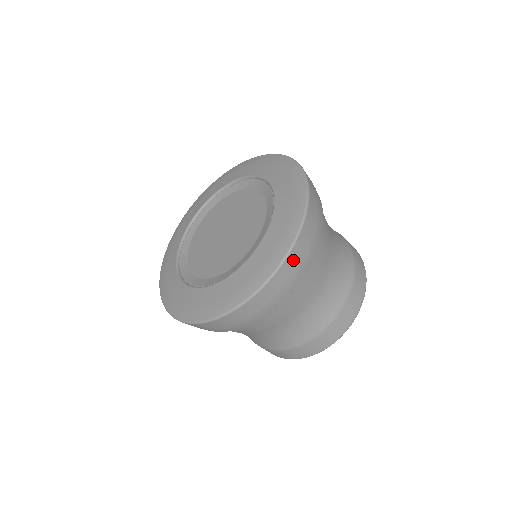
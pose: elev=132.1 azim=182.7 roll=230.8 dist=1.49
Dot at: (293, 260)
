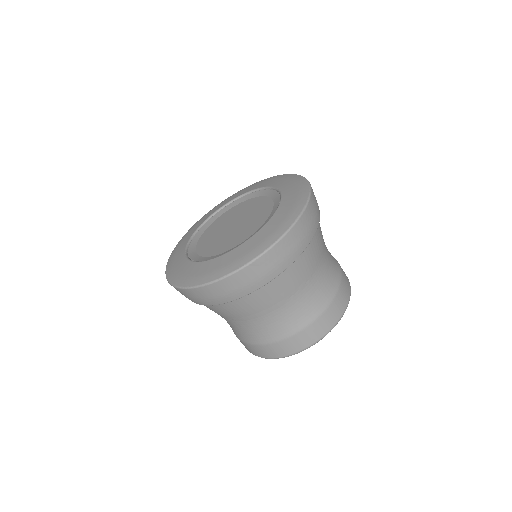
Dot at: (240, 278)
